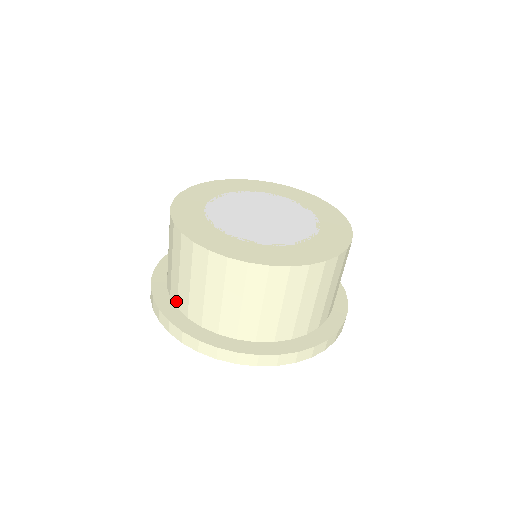
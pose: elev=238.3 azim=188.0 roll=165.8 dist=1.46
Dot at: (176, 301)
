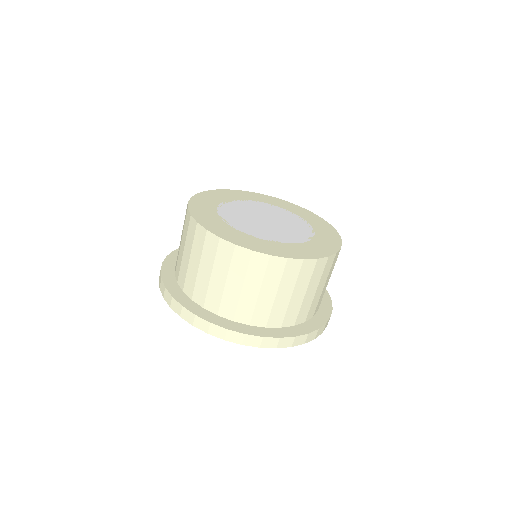
Dot at: occluded
